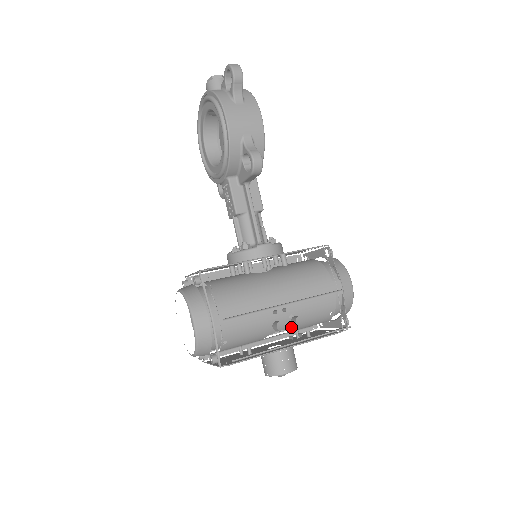
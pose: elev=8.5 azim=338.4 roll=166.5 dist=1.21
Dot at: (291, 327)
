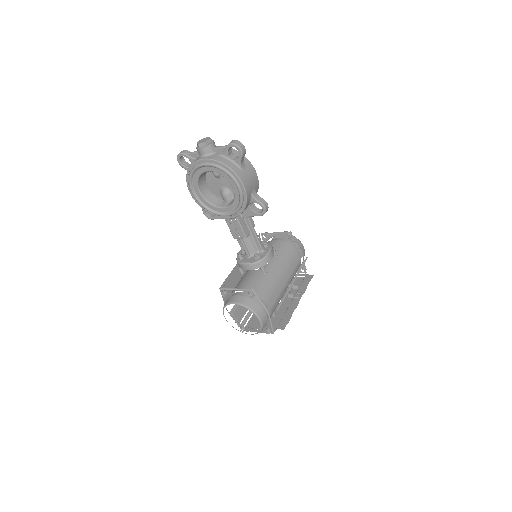
Dot at: occluded
